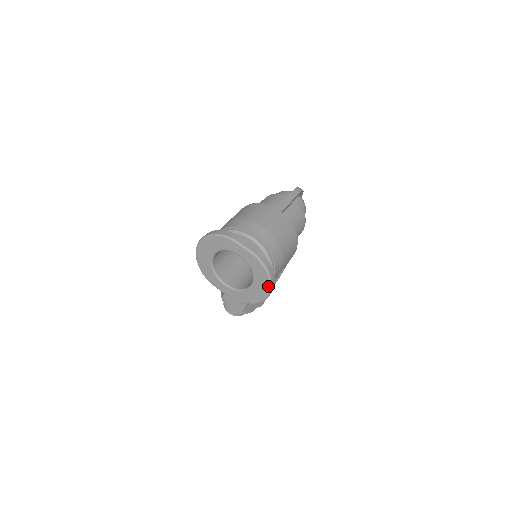
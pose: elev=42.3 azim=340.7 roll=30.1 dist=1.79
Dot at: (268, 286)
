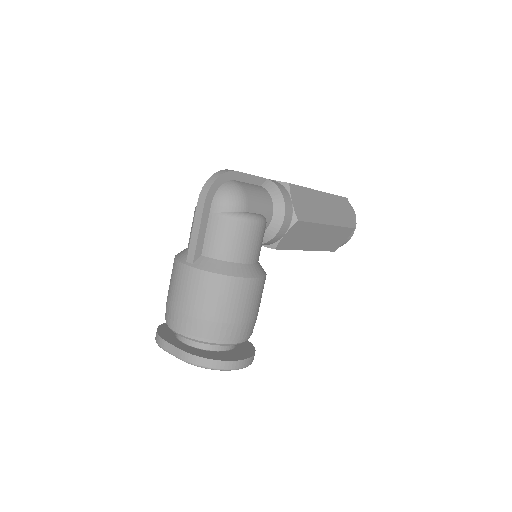
Dot at: (228, 370)
